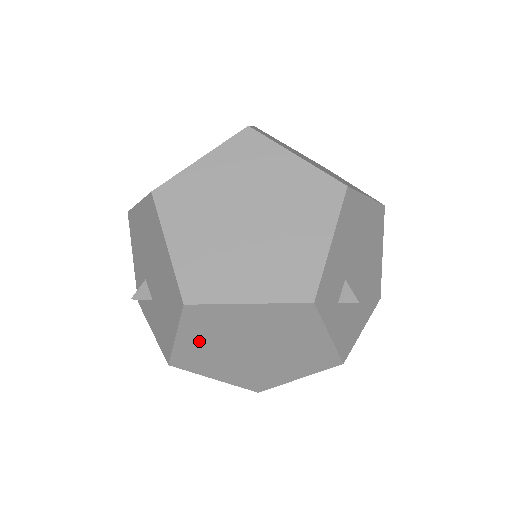
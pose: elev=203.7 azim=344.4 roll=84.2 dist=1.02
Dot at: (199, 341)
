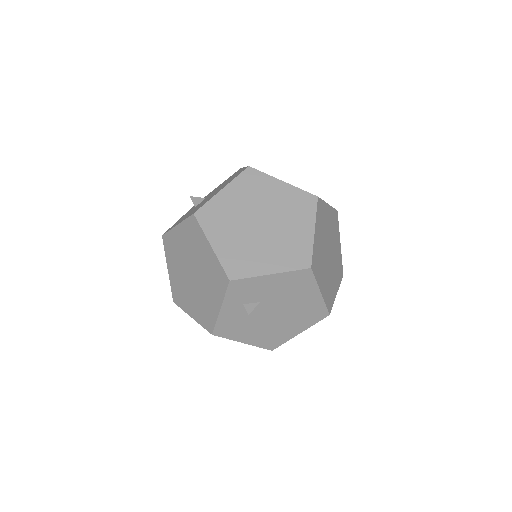
Dot at: (182, 239)
